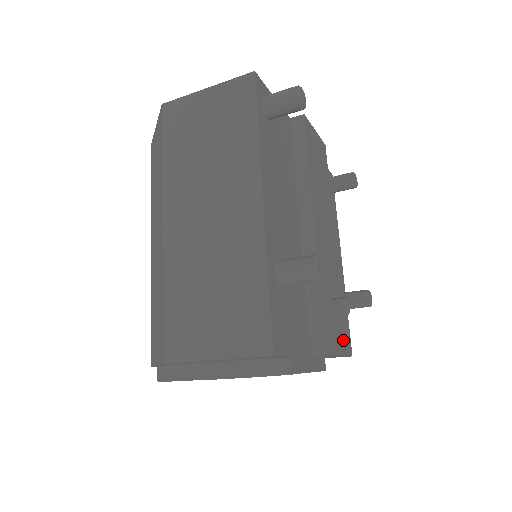
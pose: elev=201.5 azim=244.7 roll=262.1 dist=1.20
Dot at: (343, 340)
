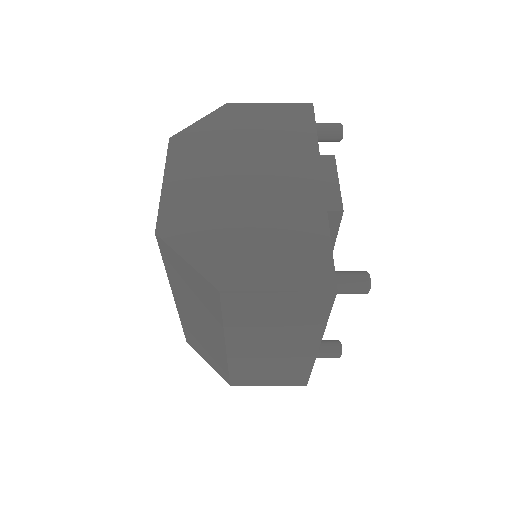
Dot at: occluded
